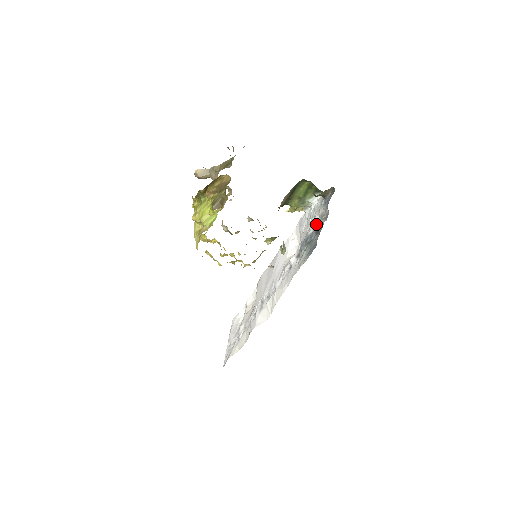
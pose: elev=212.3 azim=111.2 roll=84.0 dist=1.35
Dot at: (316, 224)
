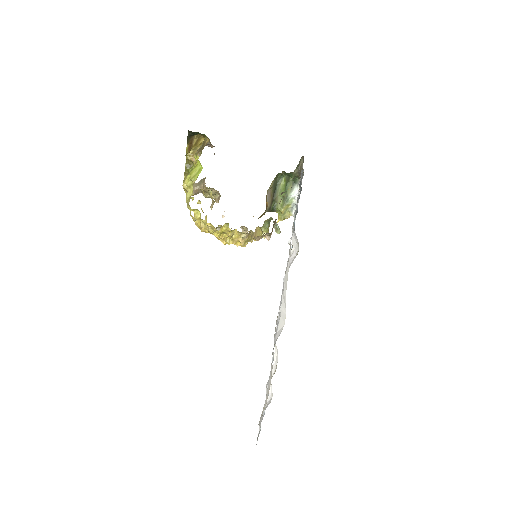
Dot at: (299, 194)
